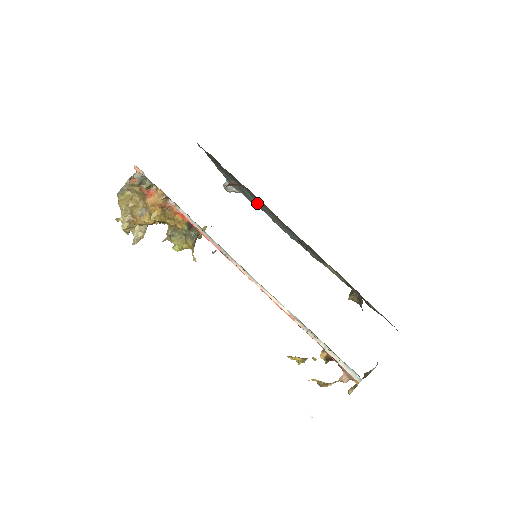
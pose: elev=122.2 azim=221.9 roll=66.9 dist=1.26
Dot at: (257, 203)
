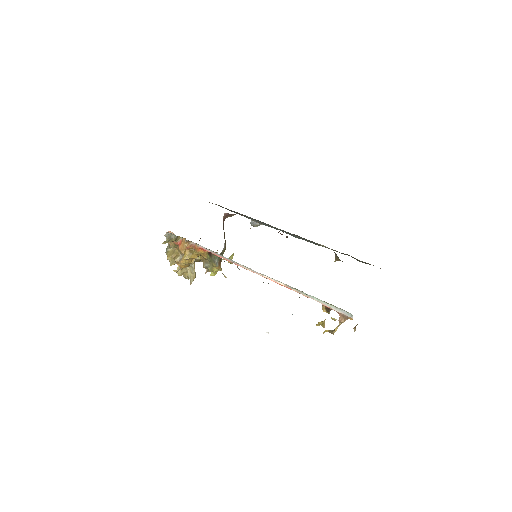
Dot at: (262, 223)
